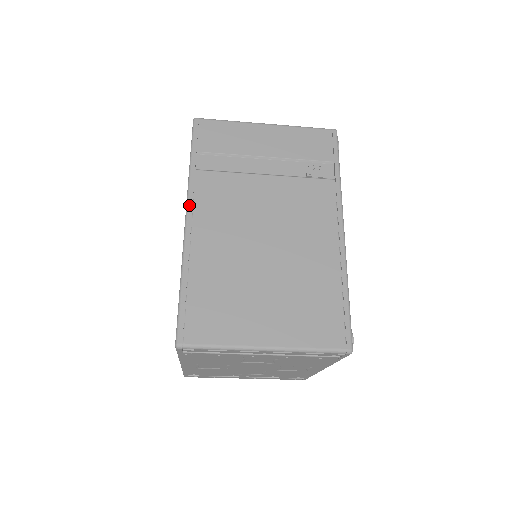
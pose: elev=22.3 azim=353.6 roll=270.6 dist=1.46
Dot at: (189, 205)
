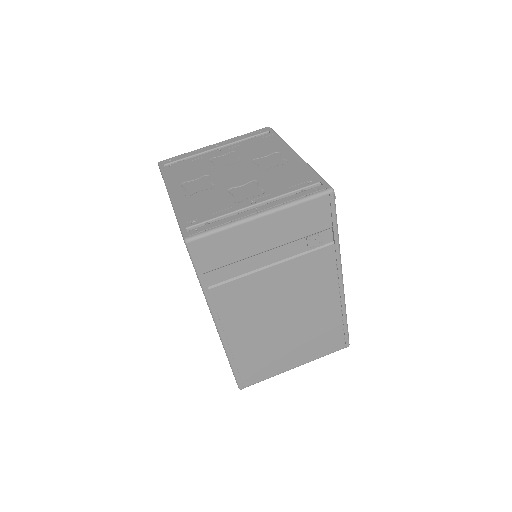
Dot at: (215, 318)
